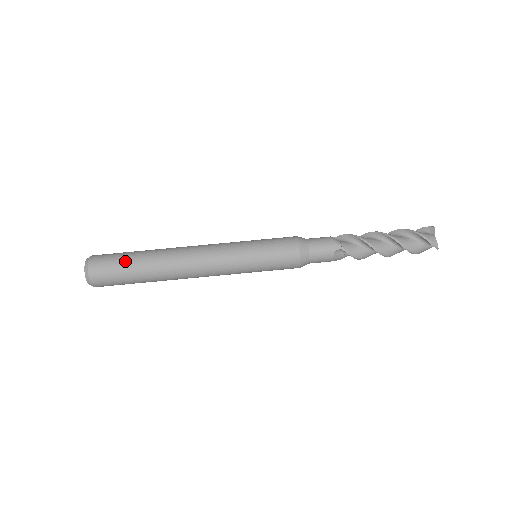
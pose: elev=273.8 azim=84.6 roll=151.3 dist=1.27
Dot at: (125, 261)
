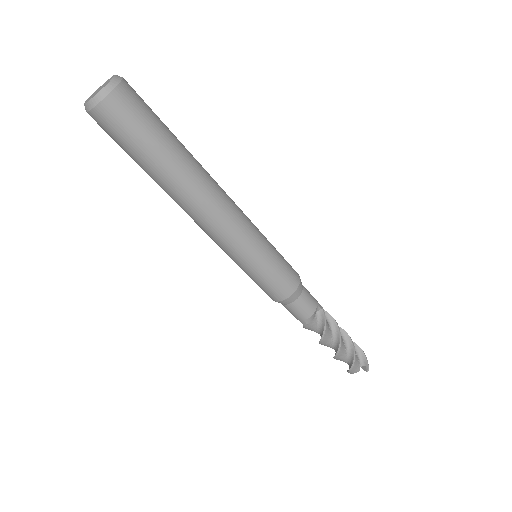
Dot at: (138, 150)
